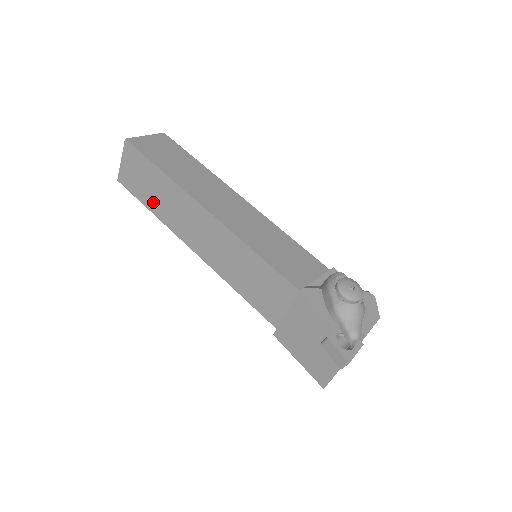
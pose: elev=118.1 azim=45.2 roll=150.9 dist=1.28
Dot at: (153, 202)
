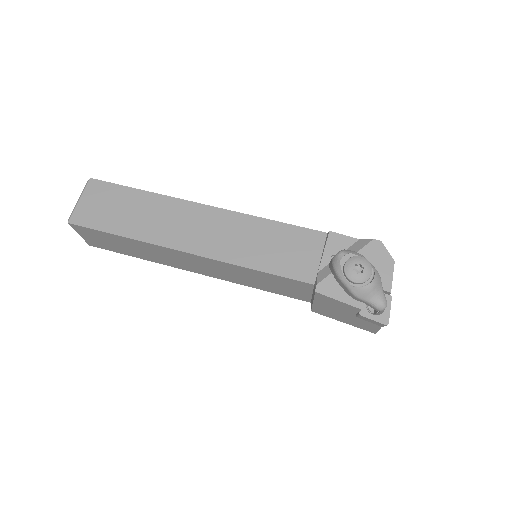
Dot at: (136, 254)
